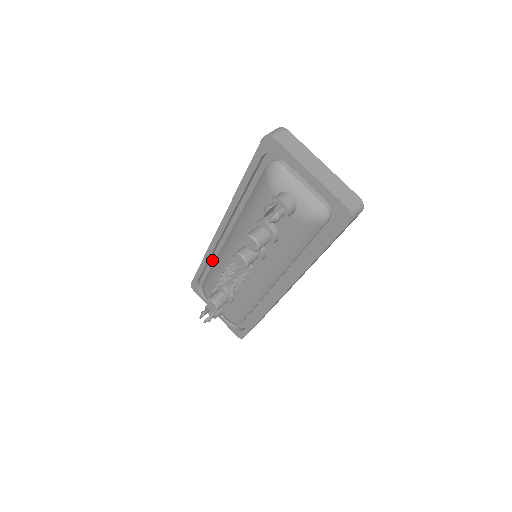
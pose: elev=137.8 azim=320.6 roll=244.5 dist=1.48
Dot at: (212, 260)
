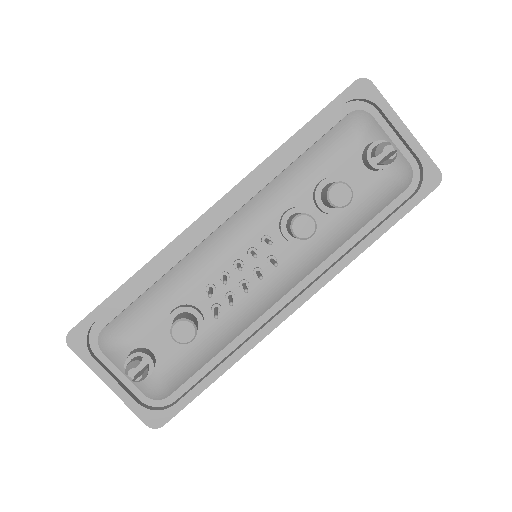
Dot at: (154, 273)
